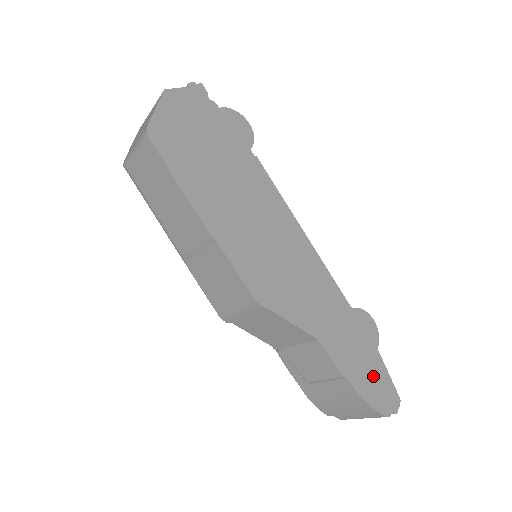
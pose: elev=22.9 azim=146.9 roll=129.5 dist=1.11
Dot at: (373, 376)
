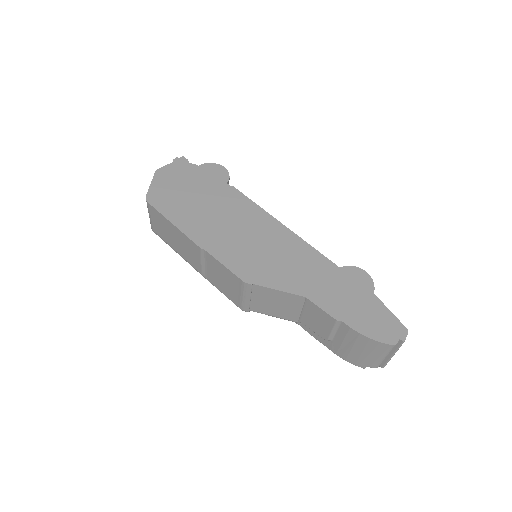
Dot at: (371, 315)
